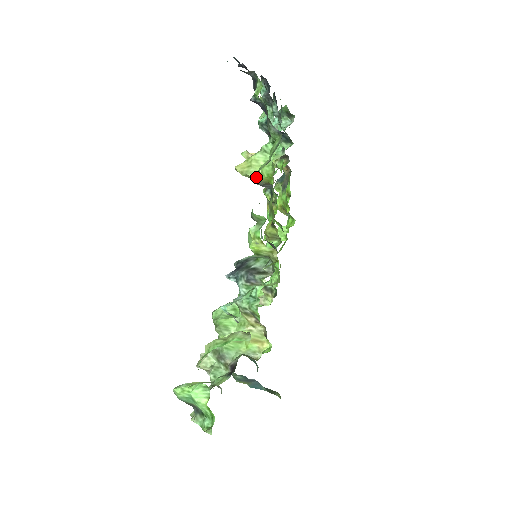
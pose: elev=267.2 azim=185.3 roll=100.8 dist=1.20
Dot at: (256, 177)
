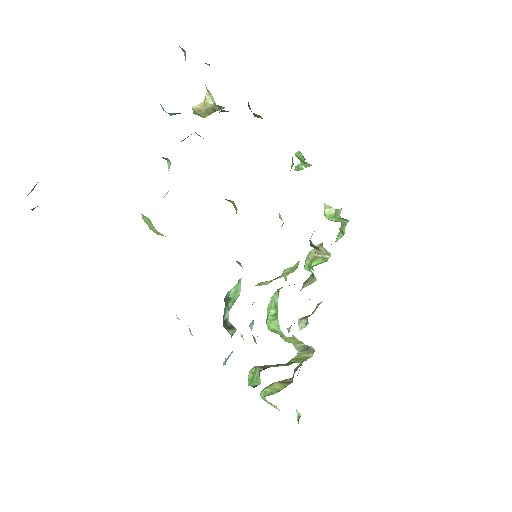
Dot at: occluded
